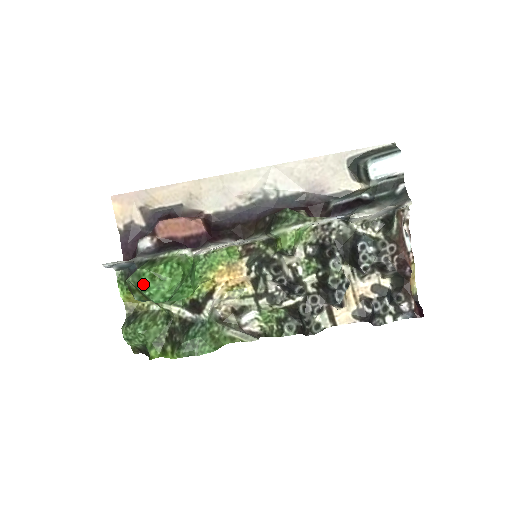
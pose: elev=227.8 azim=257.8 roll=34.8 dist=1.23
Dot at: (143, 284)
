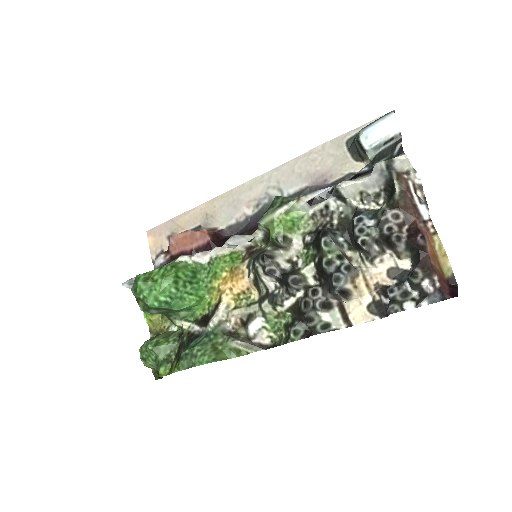
Dot at: (137, 287)
